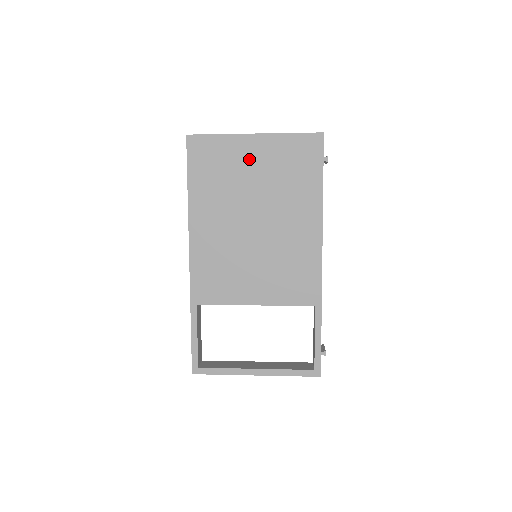
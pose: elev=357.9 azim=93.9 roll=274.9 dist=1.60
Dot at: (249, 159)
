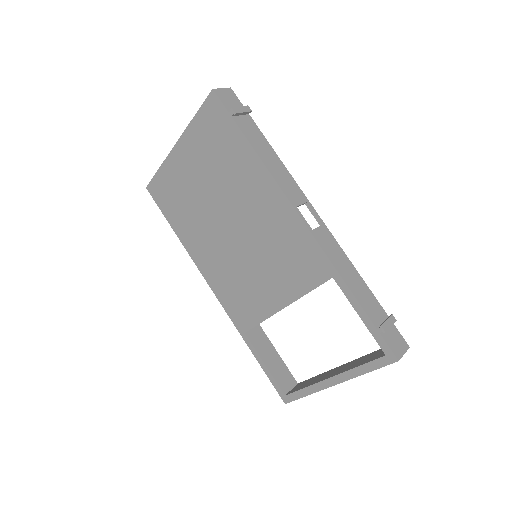
Dot at: (187, 170)
